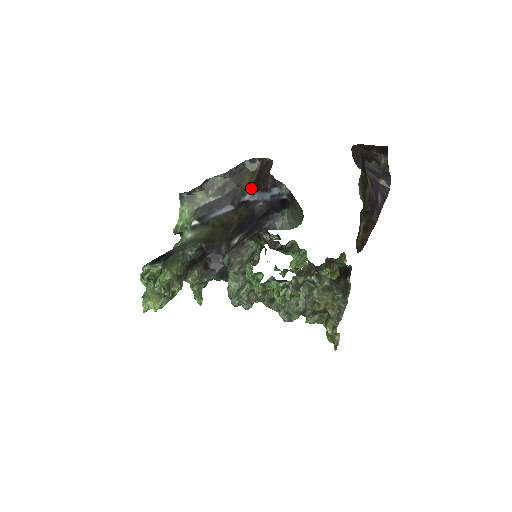
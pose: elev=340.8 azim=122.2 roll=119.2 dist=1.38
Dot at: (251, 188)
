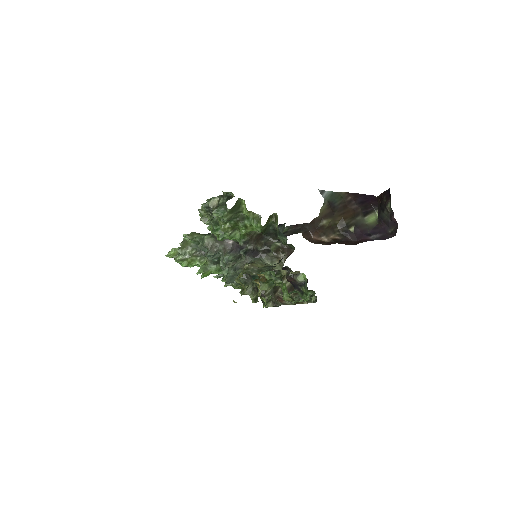
Dot at: occluded
